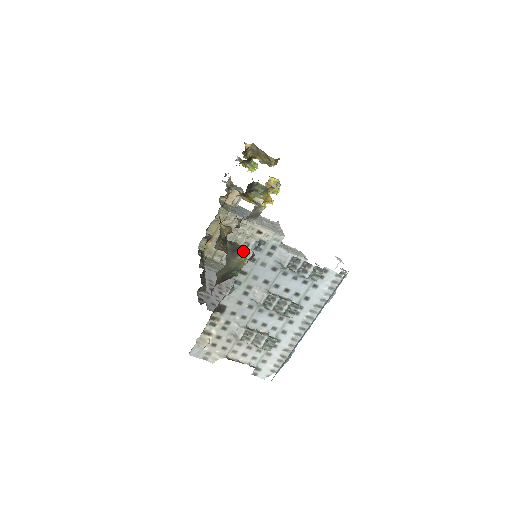
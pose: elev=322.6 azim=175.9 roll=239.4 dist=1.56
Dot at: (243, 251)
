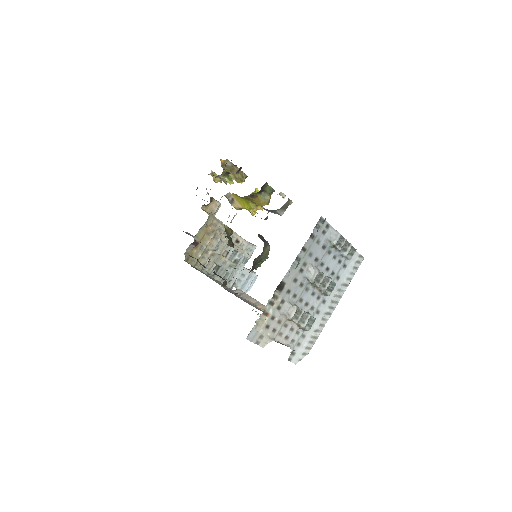
Dot at: occluded
